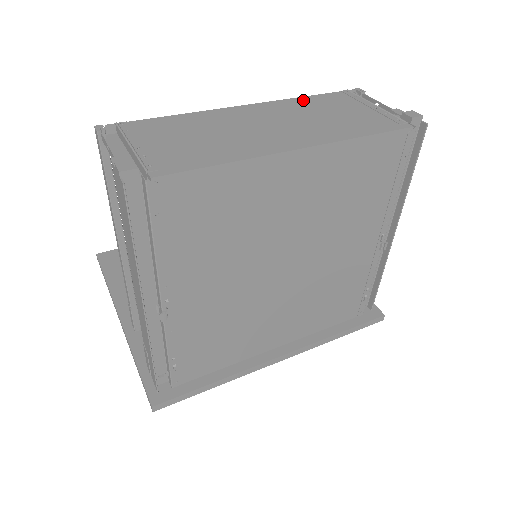
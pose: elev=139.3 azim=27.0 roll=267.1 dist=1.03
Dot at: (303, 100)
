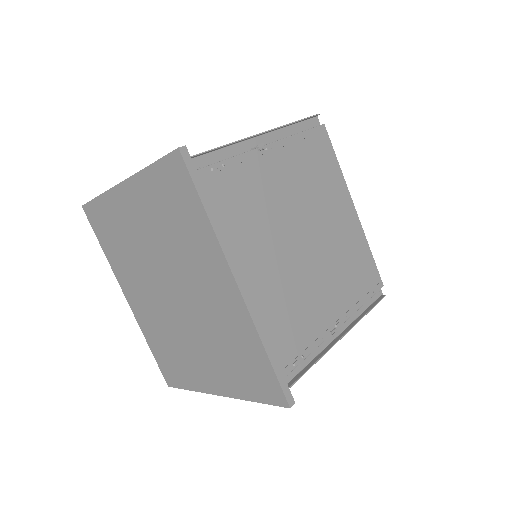
Dot at: occluded
